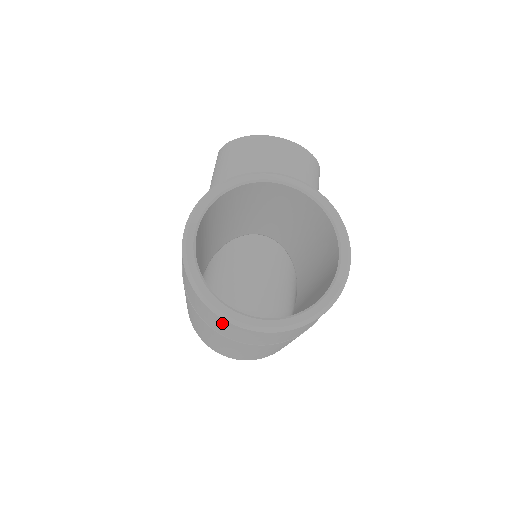
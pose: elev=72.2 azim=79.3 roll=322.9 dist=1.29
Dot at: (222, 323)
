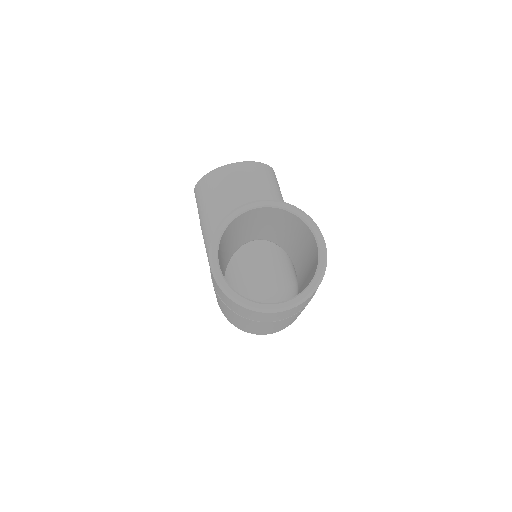
Dot at: (260, 315)
